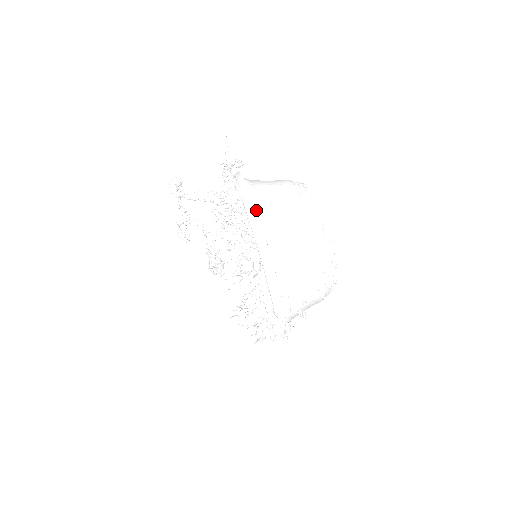
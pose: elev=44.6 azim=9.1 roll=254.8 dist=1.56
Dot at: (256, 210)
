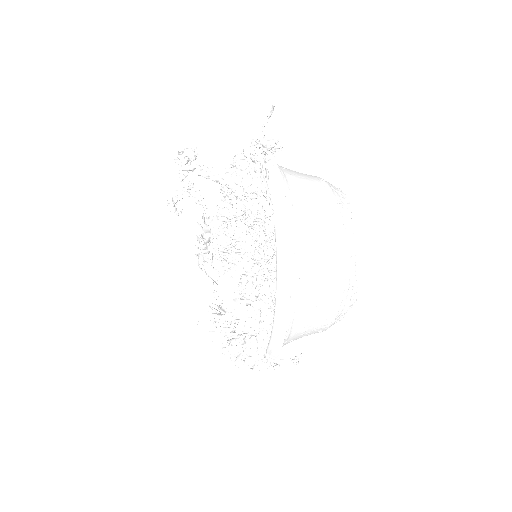
Dot at: occluded
